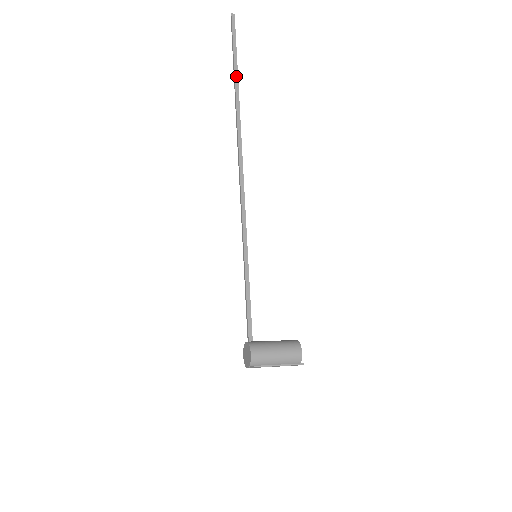
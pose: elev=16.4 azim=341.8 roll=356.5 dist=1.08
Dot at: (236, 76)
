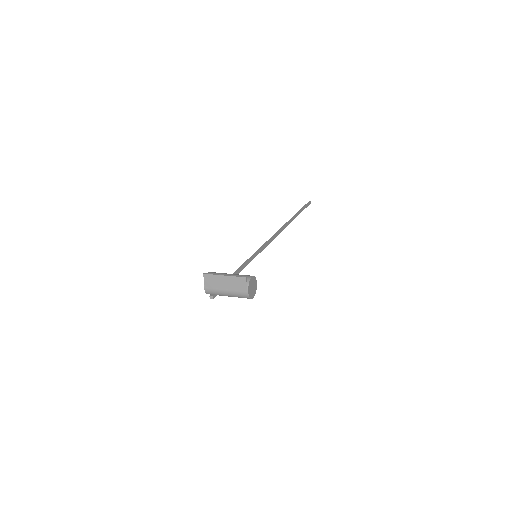
Dot at: (297, 214)
